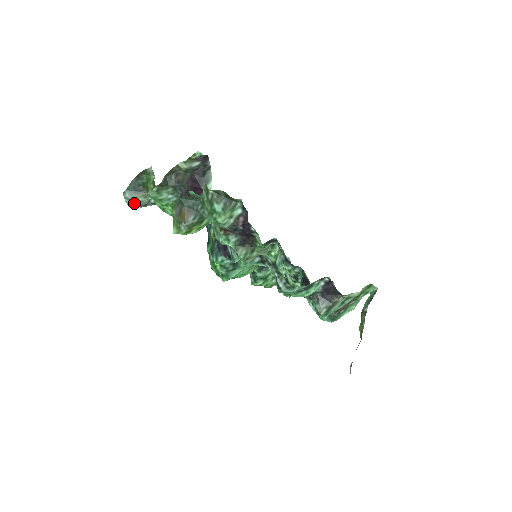
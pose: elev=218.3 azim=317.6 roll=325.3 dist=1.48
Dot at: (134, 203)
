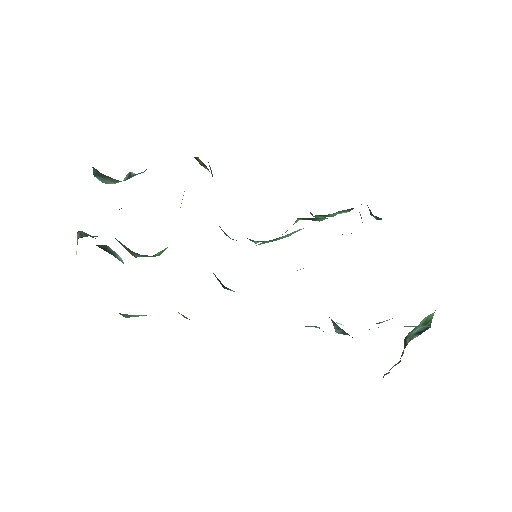
Dot at: occluded
